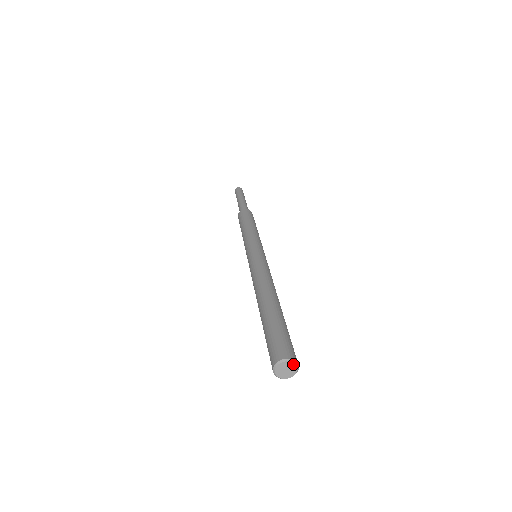
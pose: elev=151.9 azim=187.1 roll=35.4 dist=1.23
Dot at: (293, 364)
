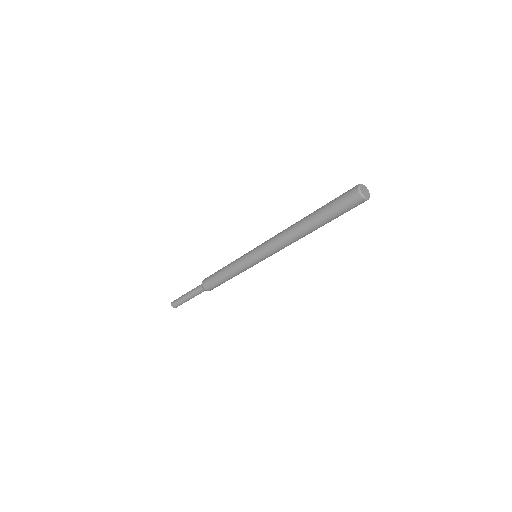
Dot at: (367, 189)
